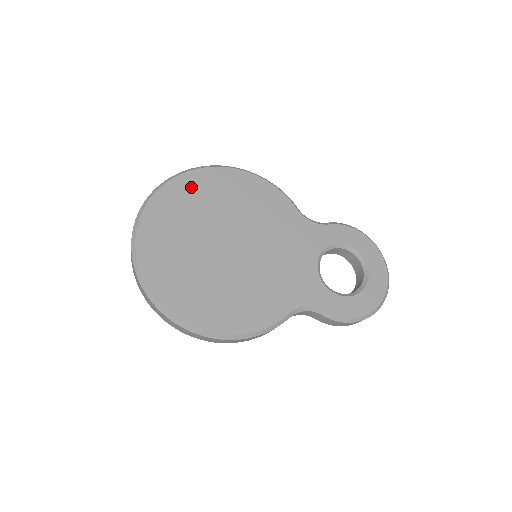
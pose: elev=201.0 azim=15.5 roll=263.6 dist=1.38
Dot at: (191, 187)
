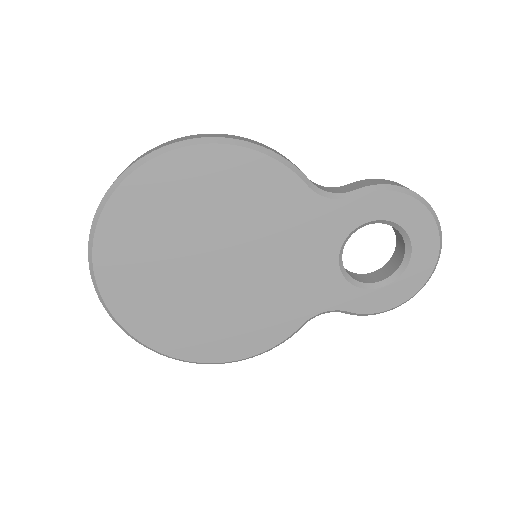
Dot at: (145, 196)
